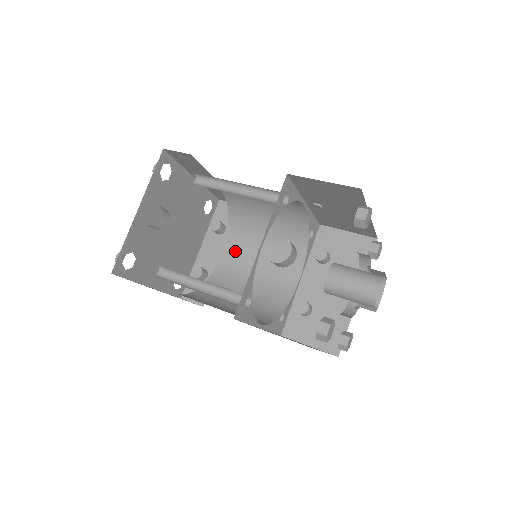
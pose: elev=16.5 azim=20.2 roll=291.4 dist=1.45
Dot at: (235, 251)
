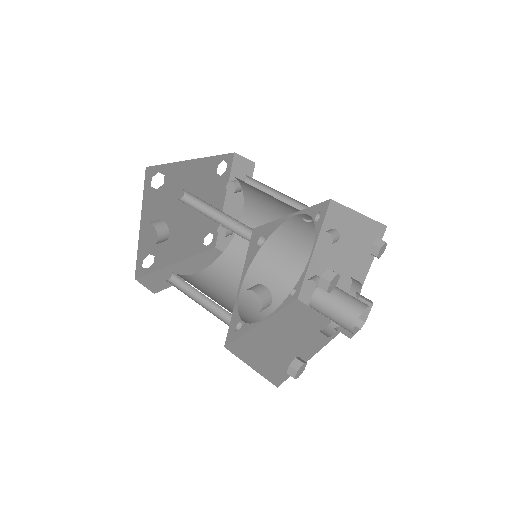
Dot at: (253, 214)
